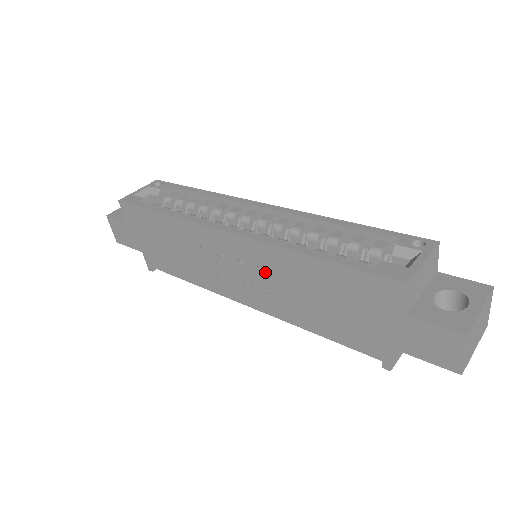
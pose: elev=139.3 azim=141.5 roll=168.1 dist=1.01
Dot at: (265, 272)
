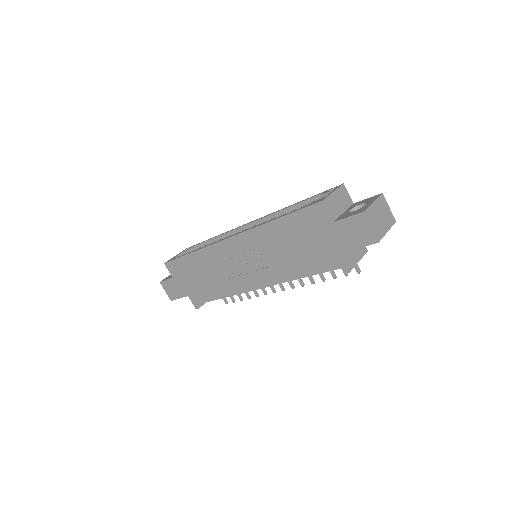
Dot at: (258, 252)
